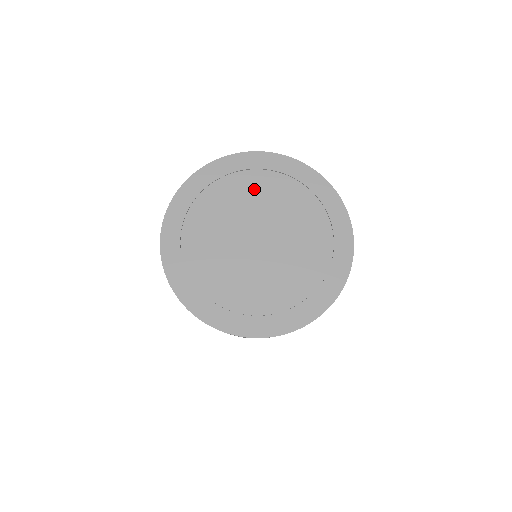
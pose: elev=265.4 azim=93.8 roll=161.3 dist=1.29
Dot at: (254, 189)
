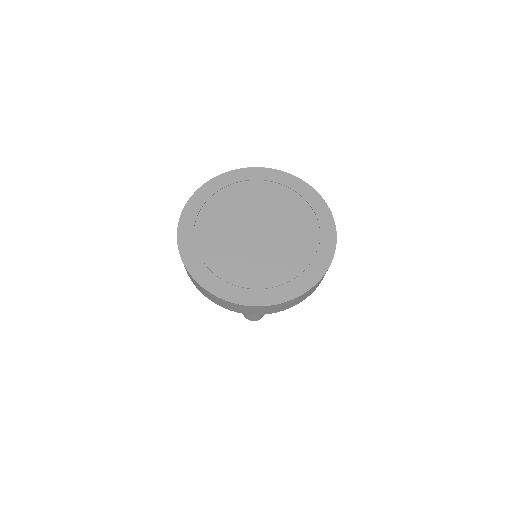
Dot at: (256, 194)
